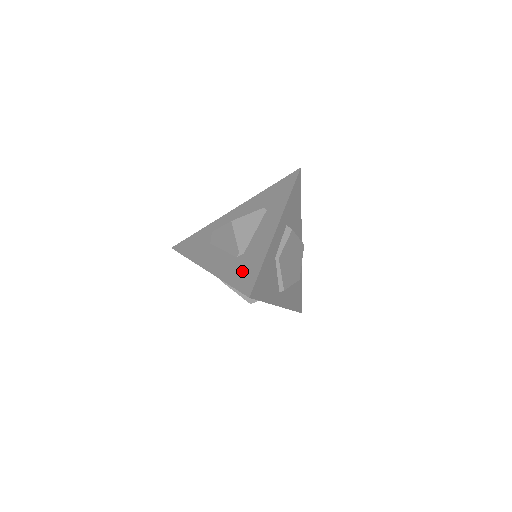
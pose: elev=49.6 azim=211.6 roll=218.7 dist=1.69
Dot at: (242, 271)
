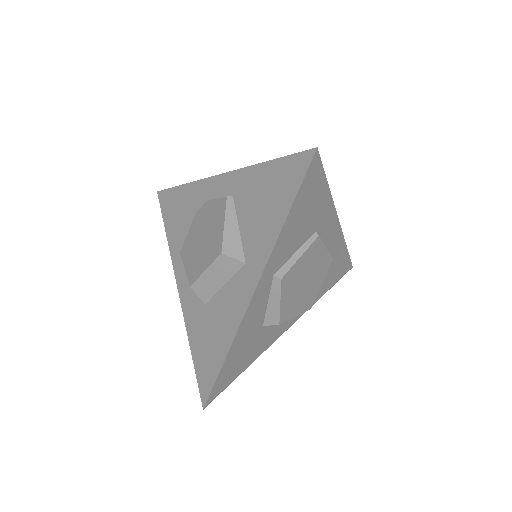
Dot at: occluded
